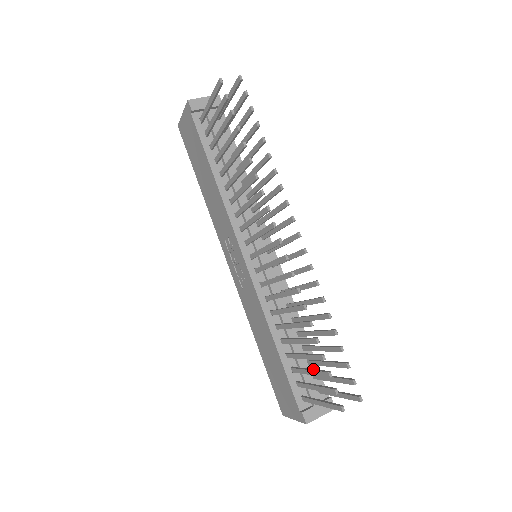
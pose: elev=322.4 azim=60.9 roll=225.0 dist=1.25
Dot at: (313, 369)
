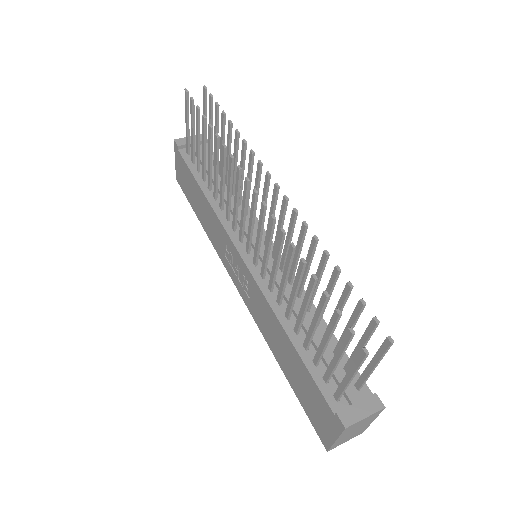
Dot at: (327, 331)
